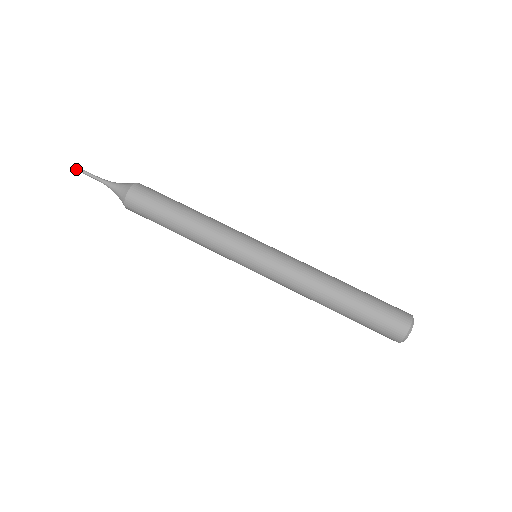
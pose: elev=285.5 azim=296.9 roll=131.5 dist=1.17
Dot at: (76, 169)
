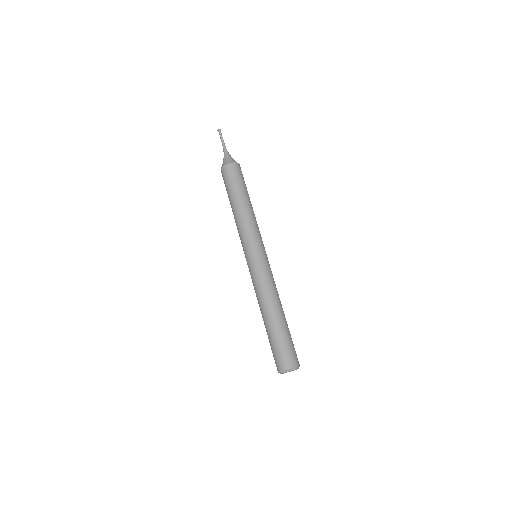
Dot at: (218, 130)
